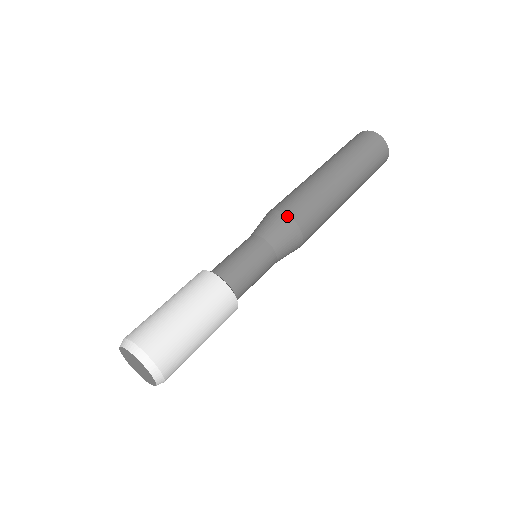
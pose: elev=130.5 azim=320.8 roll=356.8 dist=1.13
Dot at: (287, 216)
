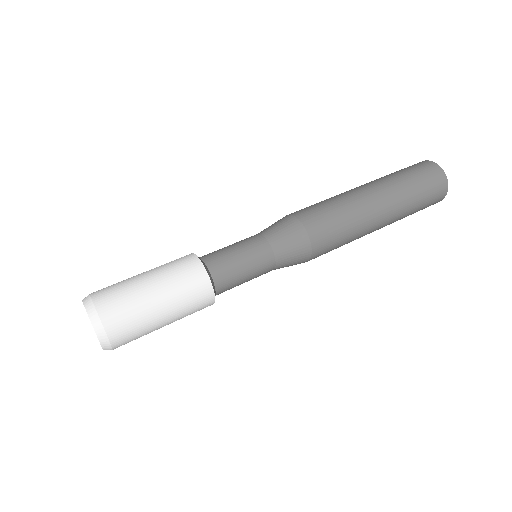
Dot at: (285, 216)
